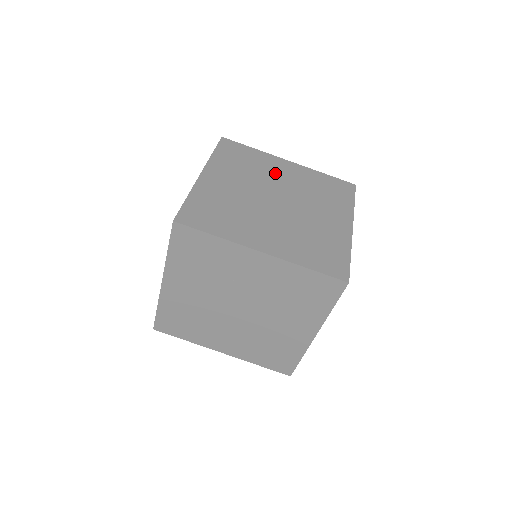
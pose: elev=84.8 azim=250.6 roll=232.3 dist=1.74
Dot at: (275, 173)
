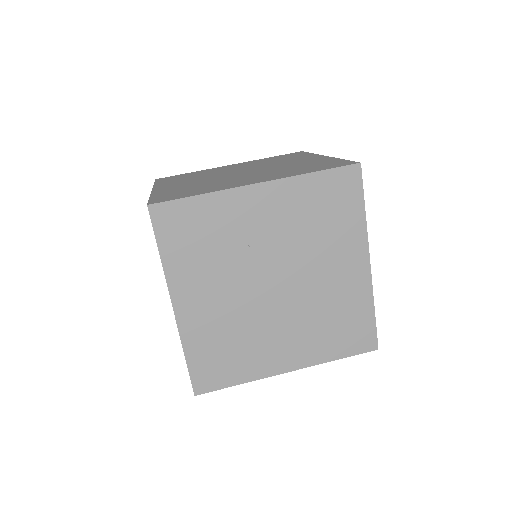
Dot at: occluded
